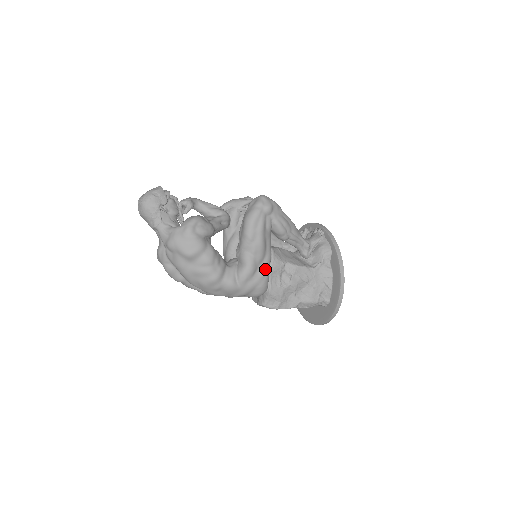
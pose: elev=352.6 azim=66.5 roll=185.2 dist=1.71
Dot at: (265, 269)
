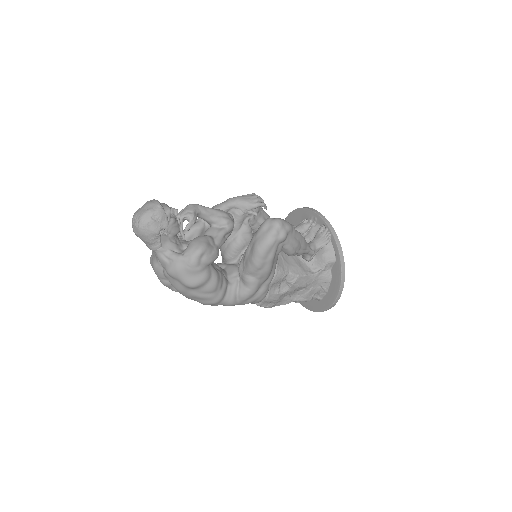
Dot at: (267, 286)
